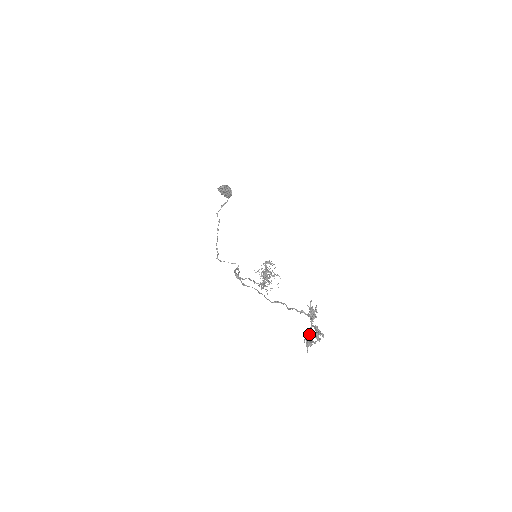
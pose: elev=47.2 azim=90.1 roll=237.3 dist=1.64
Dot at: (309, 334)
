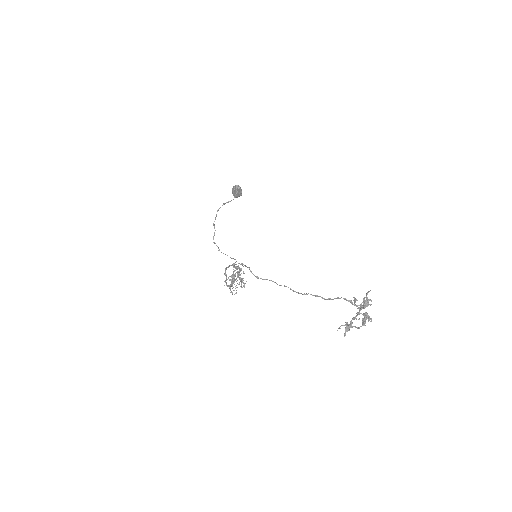
Dot at: occluded
